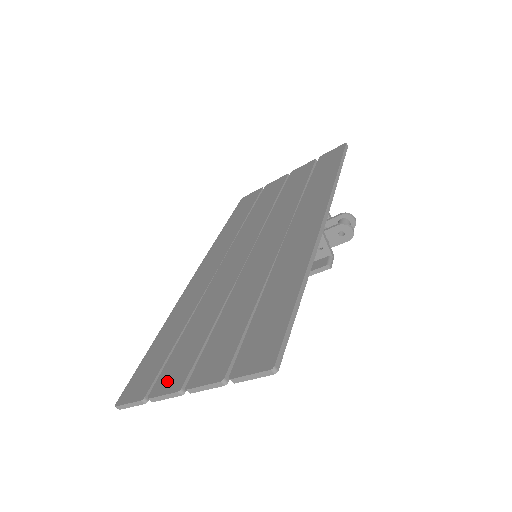
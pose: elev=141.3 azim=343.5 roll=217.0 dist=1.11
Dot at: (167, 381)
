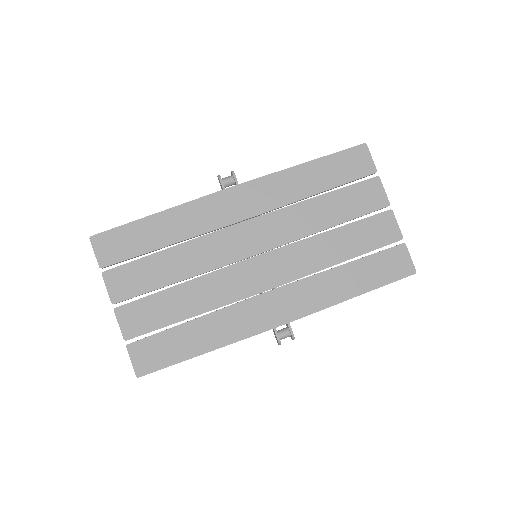
Dot at: (117, 282)
